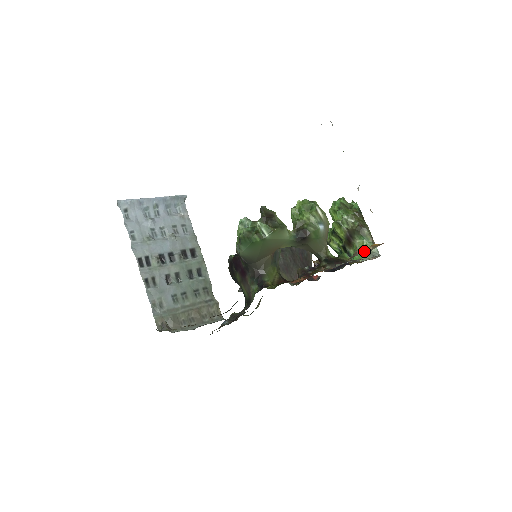
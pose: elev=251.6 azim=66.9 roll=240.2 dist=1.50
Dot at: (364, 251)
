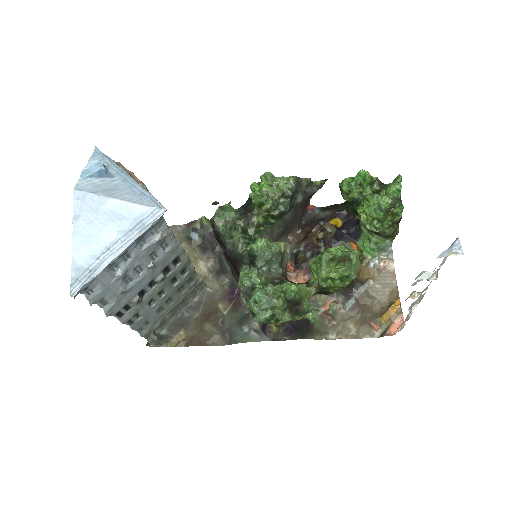
Dot at: (379, 329)
